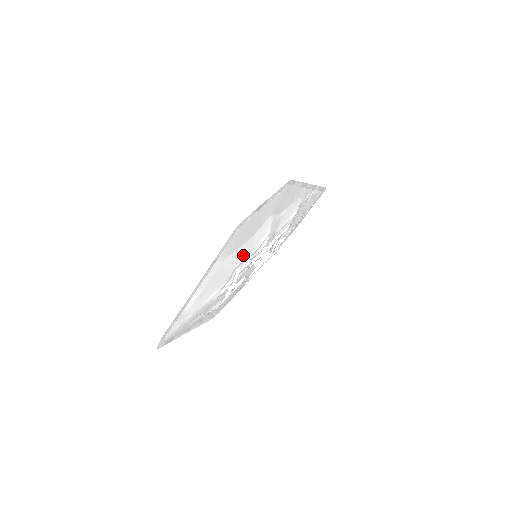
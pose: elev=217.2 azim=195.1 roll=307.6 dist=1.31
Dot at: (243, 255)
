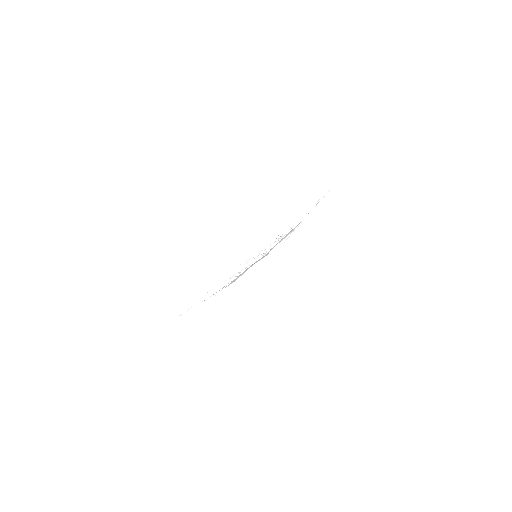
Dot at: (242, 274)
